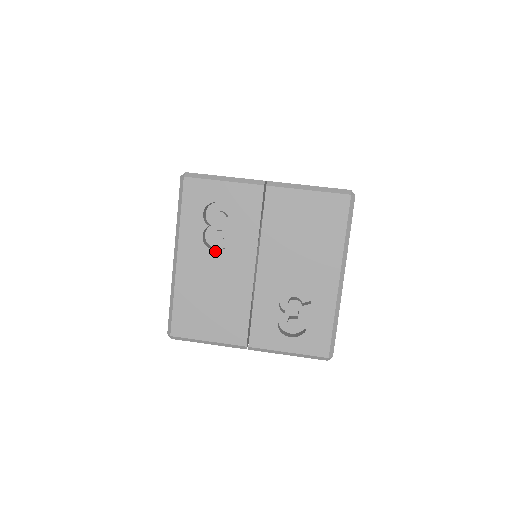
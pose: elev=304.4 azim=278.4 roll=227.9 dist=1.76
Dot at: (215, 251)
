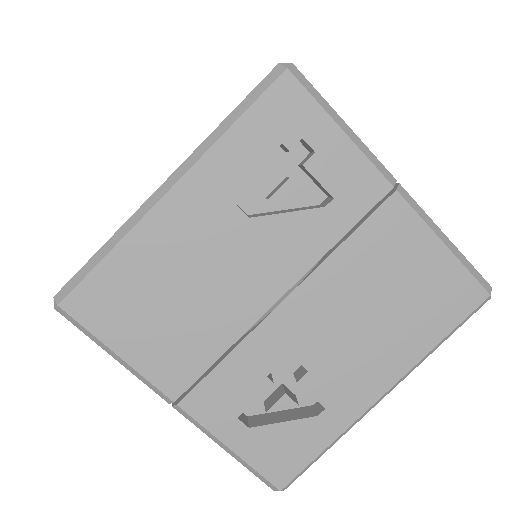
Dot at: occluded
